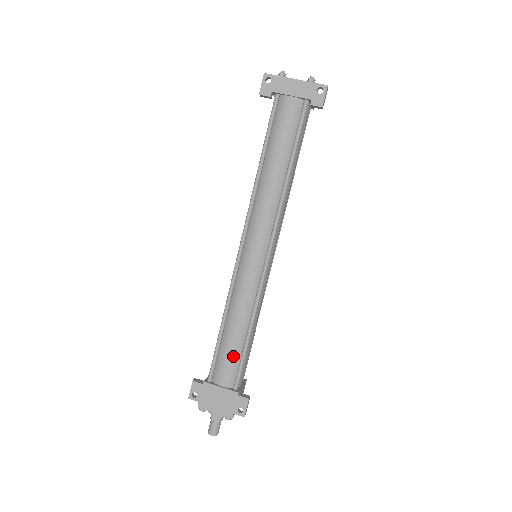
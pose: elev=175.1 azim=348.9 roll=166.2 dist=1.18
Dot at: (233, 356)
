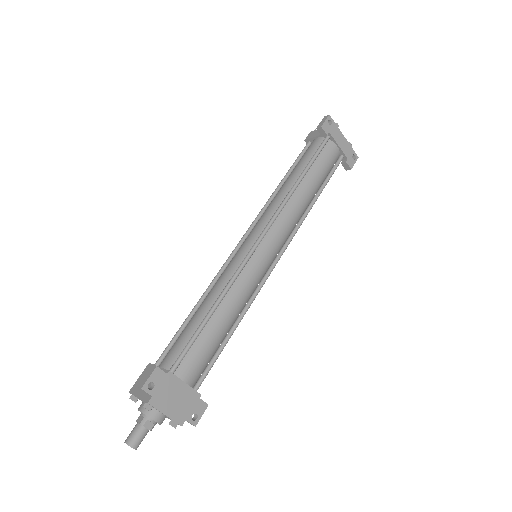
Dot at: (210, 350)
